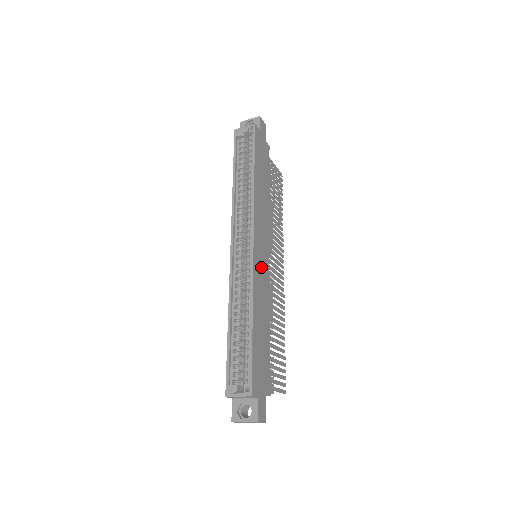
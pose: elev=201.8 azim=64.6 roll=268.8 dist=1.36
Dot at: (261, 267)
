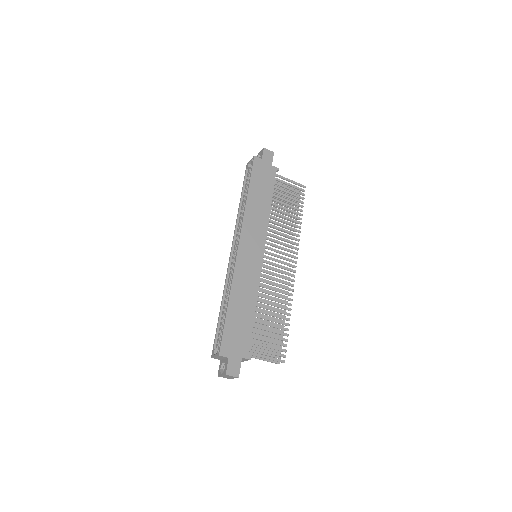
Dot at: (248, 263)
